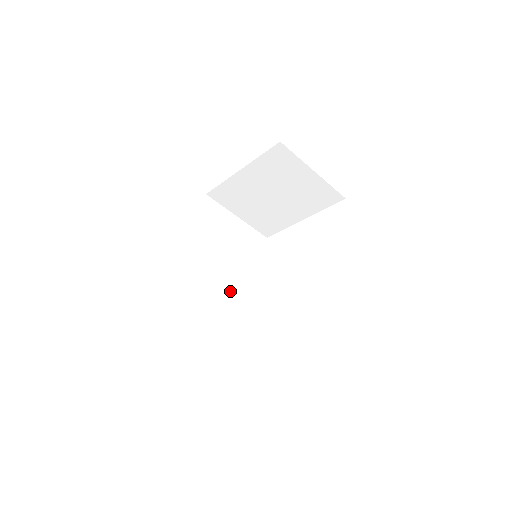
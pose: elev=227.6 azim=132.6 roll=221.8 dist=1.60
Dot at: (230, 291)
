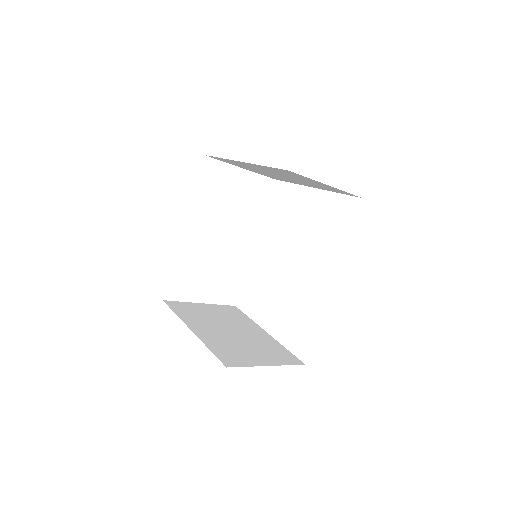
Dot at: (232, 253)
